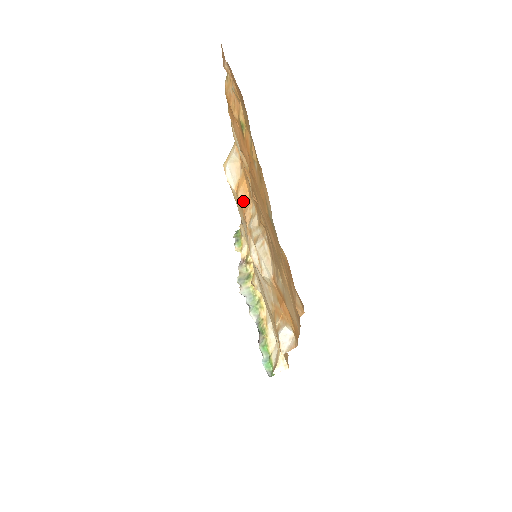
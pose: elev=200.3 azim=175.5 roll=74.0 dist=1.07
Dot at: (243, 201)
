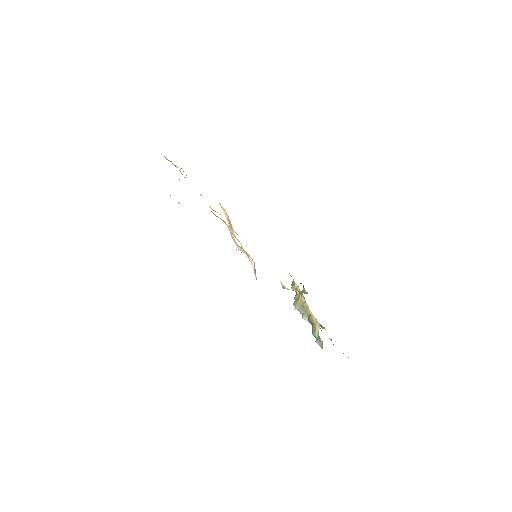
Dot at: (231, 228)
